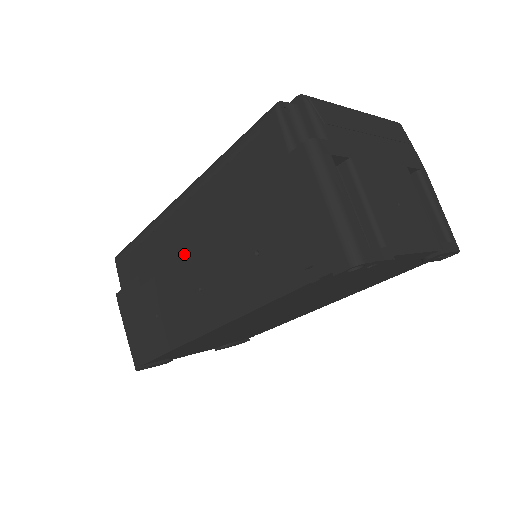
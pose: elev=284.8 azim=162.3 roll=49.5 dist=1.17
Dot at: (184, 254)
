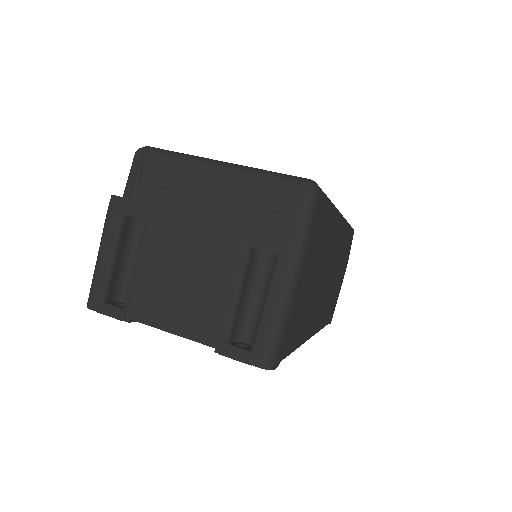
Dot at: occluded
